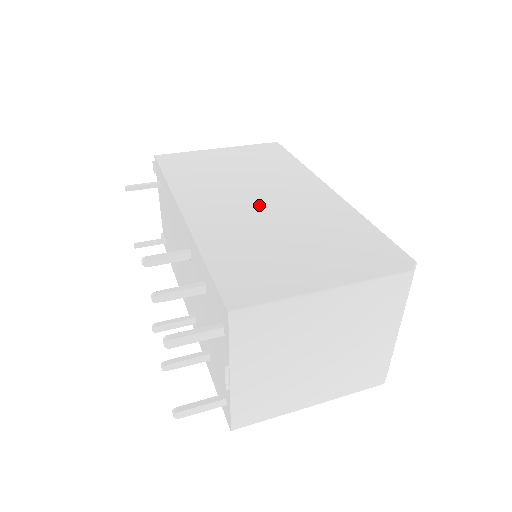
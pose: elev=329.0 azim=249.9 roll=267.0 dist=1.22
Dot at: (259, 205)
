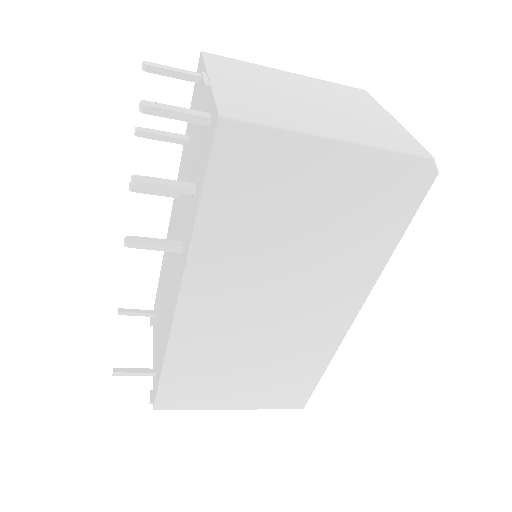
Dot at: occluded
